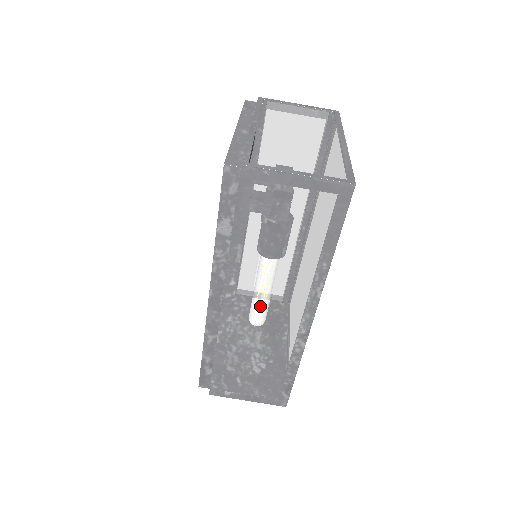
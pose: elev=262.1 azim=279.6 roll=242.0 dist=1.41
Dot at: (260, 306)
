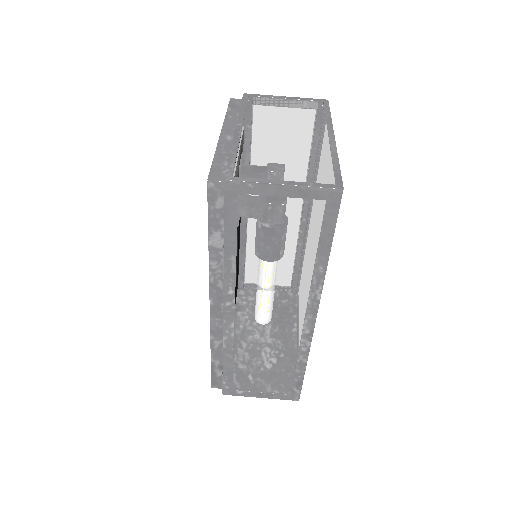
Dot at: (264, 306)
